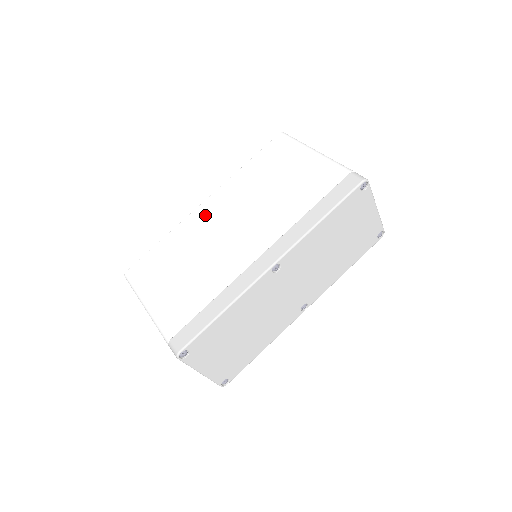
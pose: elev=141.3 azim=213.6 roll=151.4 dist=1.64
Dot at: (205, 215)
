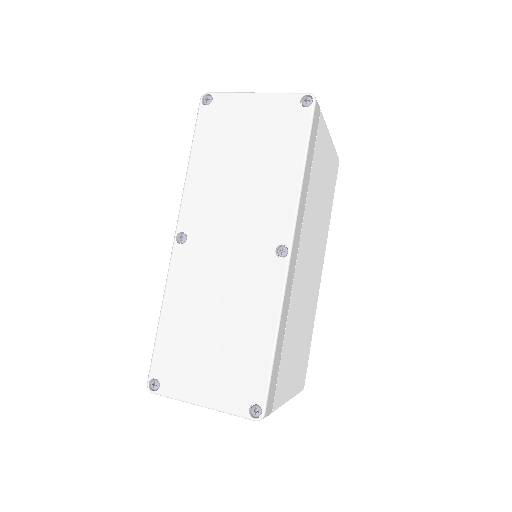
Dot at: occluded
